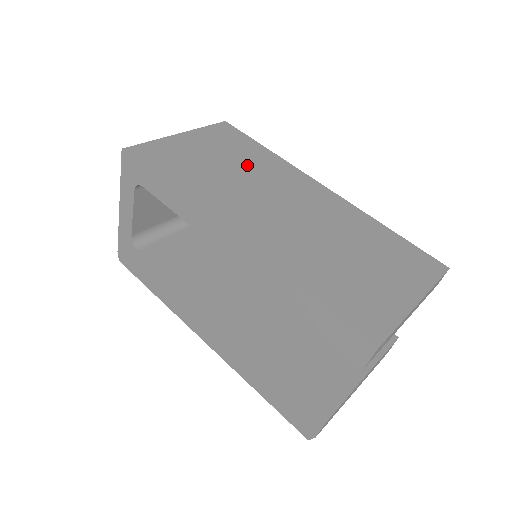
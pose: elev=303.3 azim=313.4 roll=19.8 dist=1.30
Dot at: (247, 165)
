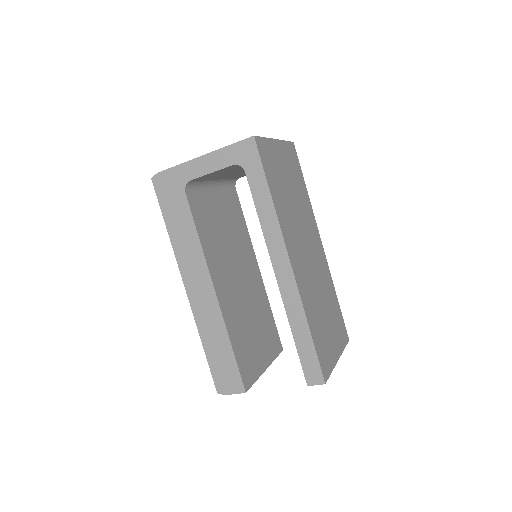
Dot at: (299, 199)
